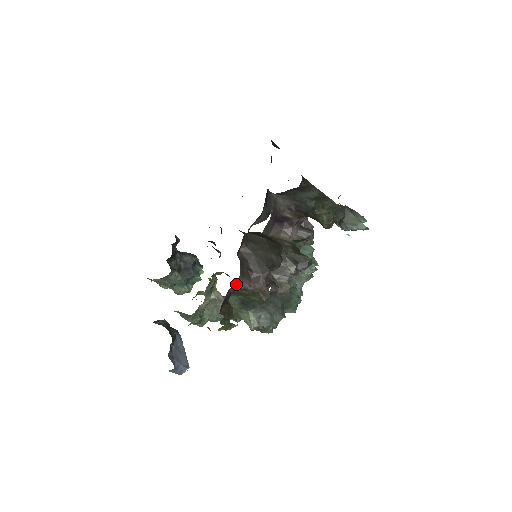
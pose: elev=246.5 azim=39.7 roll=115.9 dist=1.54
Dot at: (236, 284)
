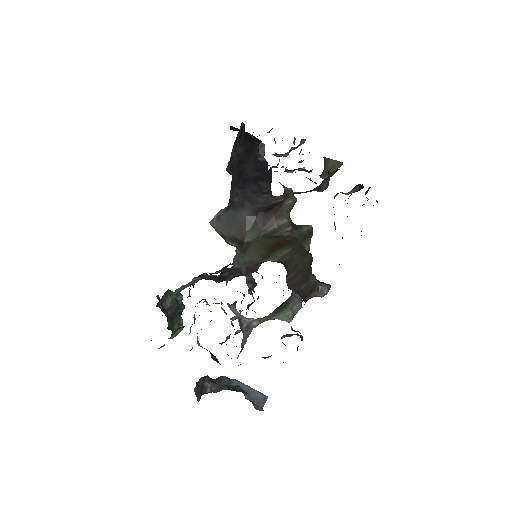
Dot at: occluded
